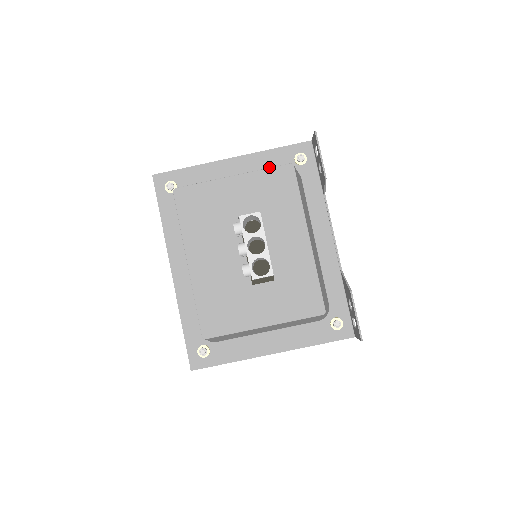
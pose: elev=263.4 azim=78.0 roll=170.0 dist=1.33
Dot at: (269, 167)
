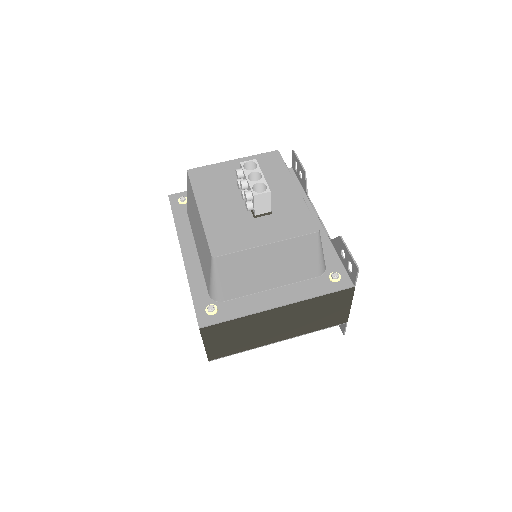
Dot at: occluded
